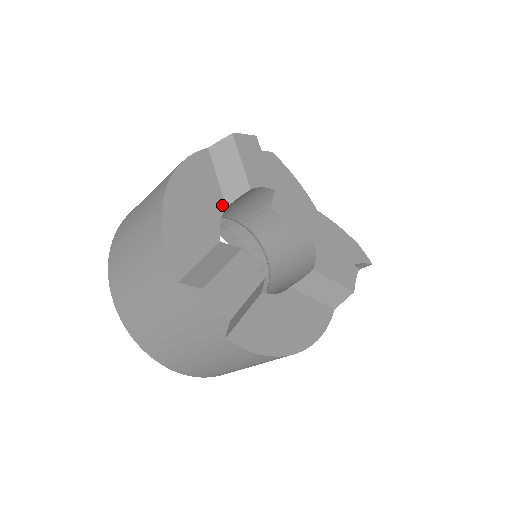
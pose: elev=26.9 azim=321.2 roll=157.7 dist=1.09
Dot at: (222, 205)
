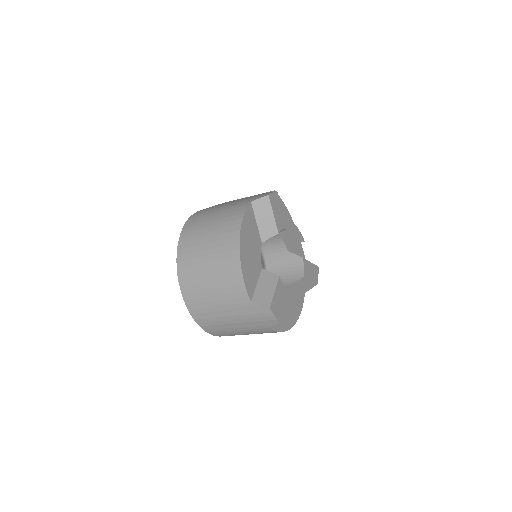
Dot at: (260, 242)
